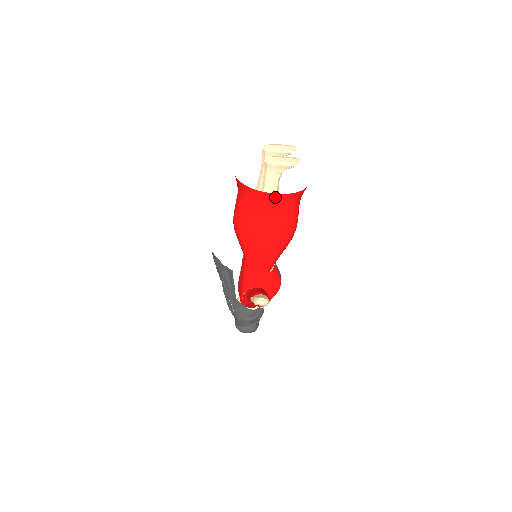
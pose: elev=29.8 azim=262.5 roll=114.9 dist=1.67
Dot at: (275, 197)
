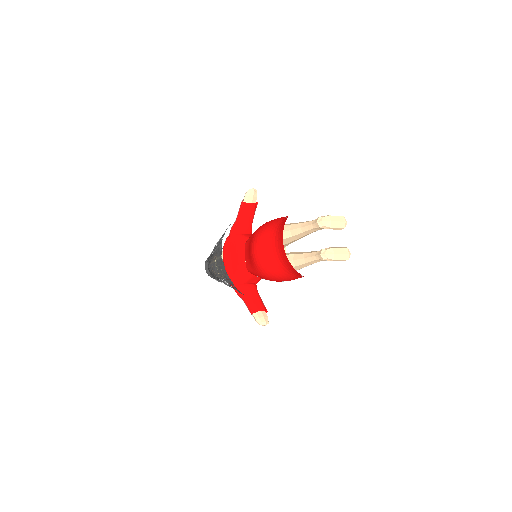
Dot at: occluded
